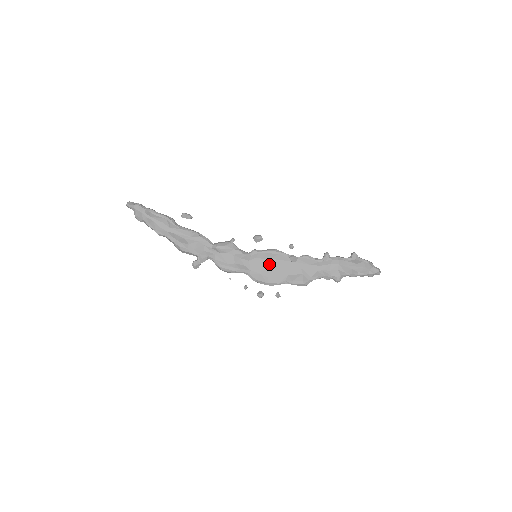
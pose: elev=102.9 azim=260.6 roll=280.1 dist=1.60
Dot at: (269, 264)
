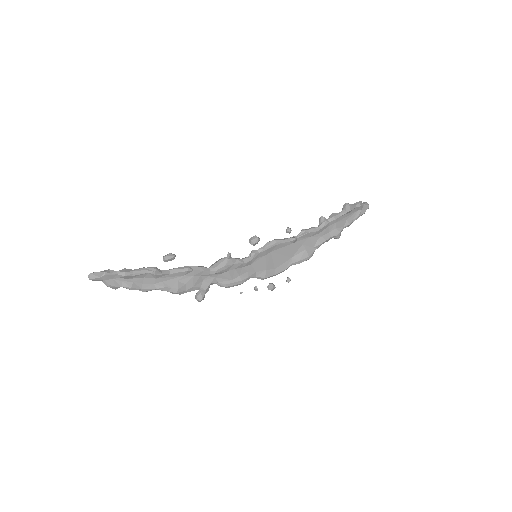
Dot at: (271, 257)
